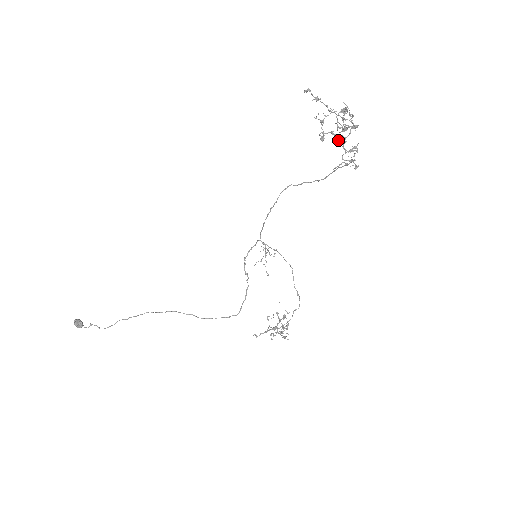
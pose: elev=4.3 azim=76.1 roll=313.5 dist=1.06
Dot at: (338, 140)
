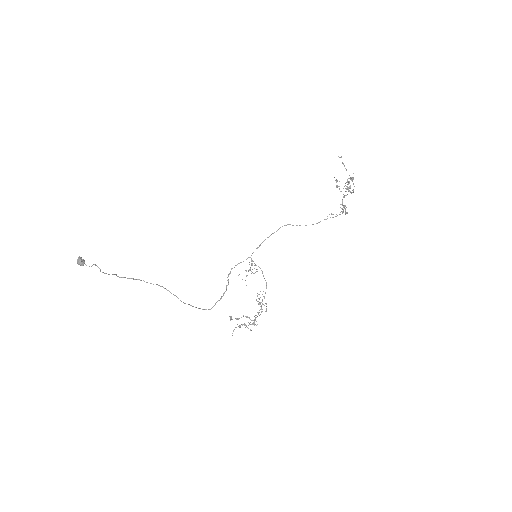
Dot at: occluded
